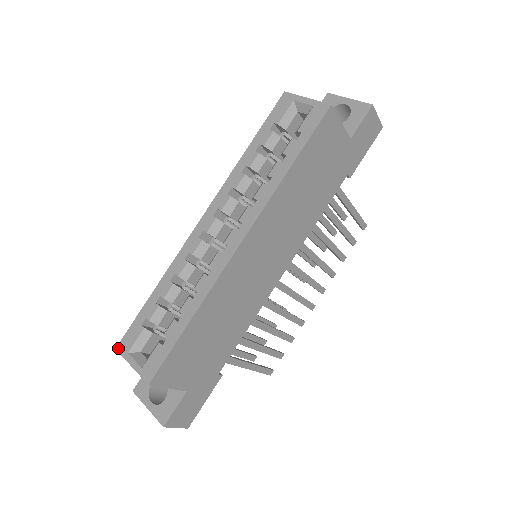
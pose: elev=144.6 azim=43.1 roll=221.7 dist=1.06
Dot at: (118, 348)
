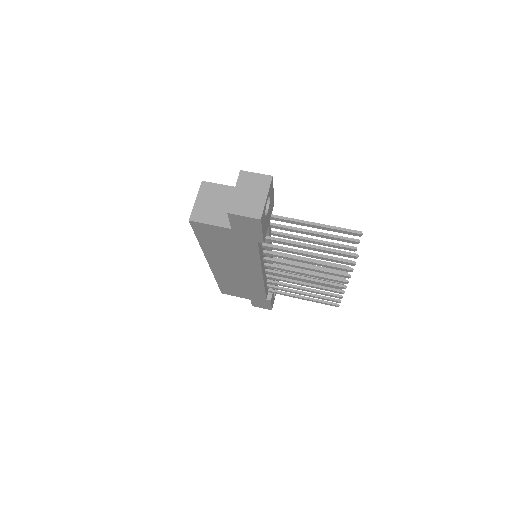
Dot at: occluded
